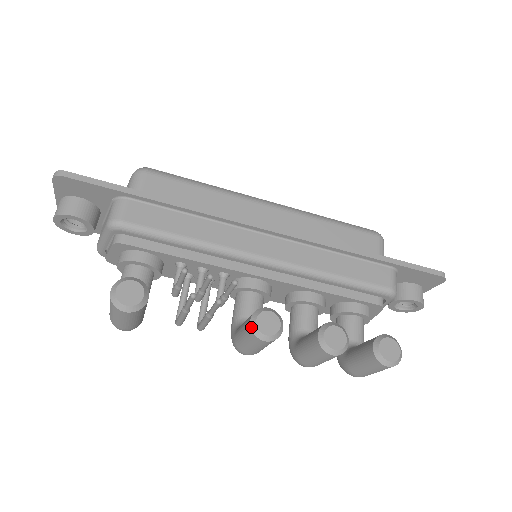
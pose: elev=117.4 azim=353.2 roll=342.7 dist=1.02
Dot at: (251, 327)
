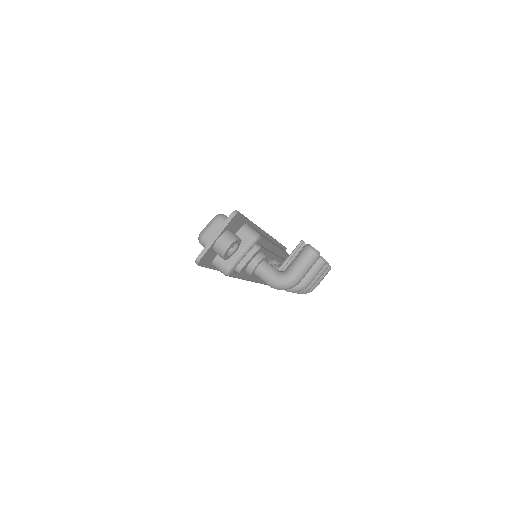
Dot at: (322, 259)
